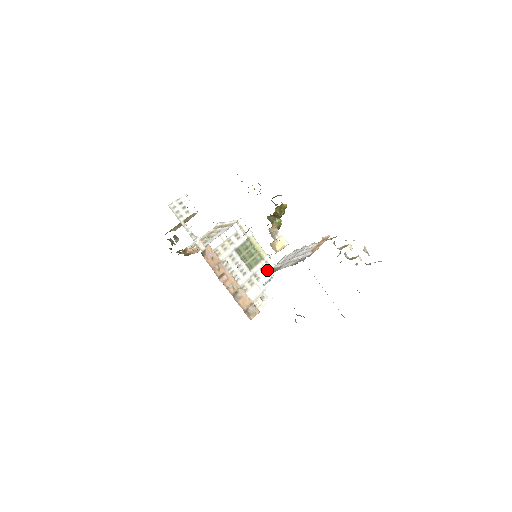
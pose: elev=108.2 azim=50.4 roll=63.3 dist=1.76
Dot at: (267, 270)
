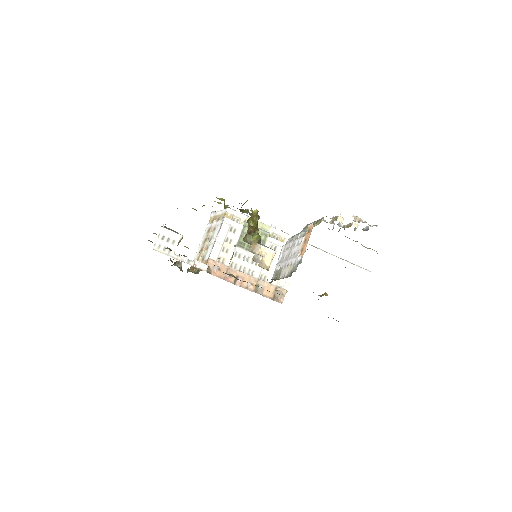
Dot at: (277, 244)
